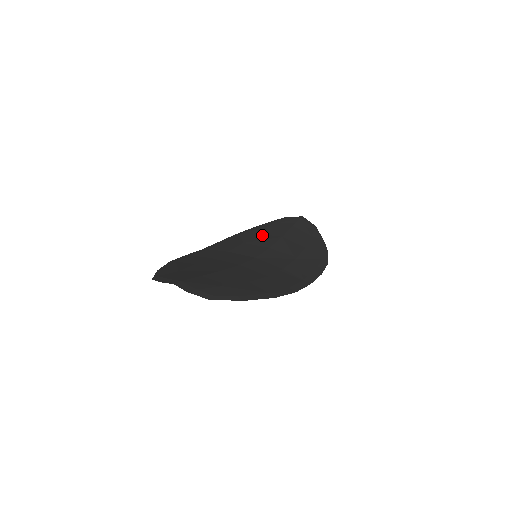
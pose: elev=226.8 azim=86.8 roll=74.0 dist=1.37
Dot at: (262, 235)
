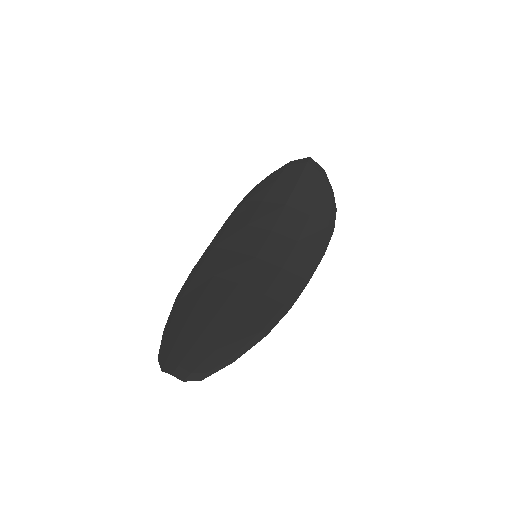
Dot at: (266, 204)
